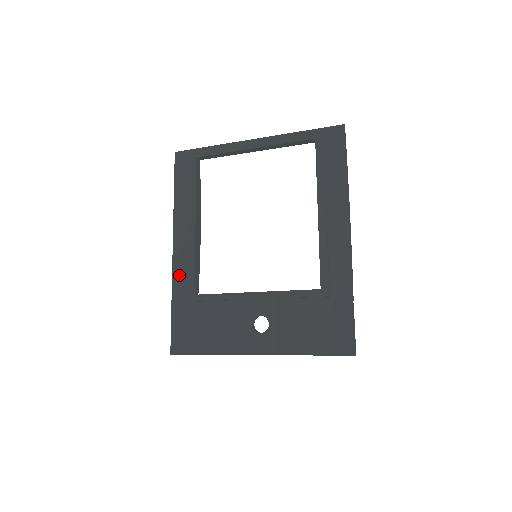
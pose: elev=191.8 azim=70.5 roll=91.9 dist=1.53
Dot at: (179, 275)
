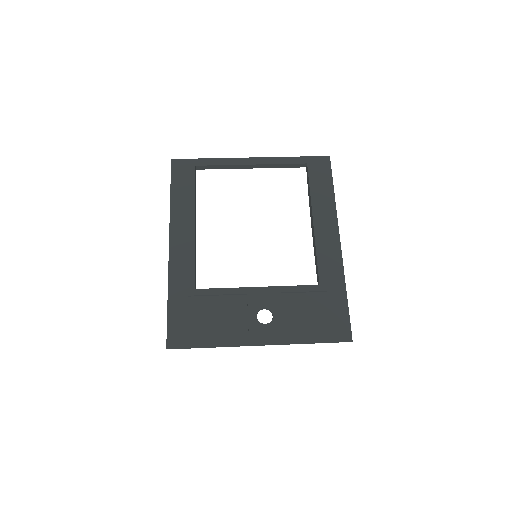
Dot at: (176, 271)
